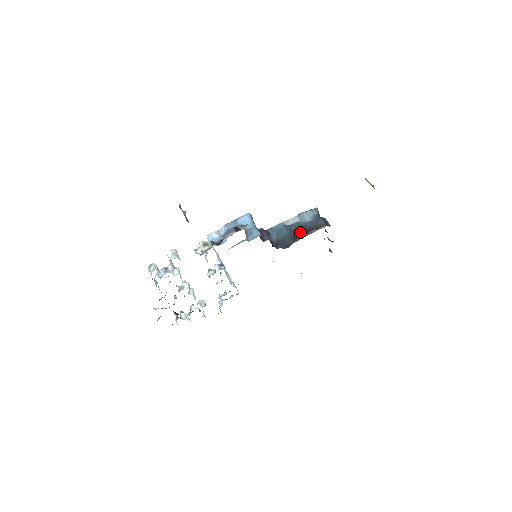
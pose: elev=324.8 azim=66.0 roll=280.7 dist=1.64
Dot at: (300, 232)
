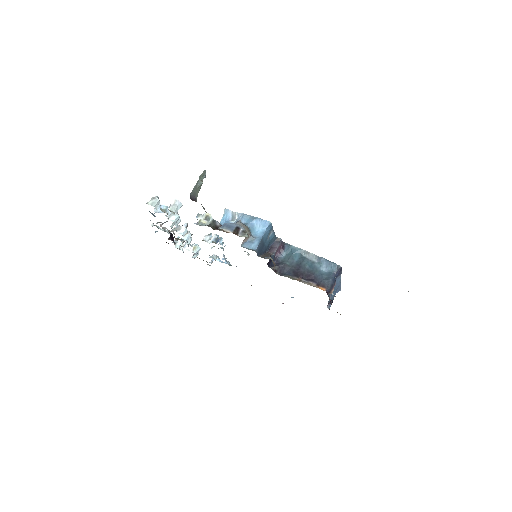
Dot at: (304, 273)
